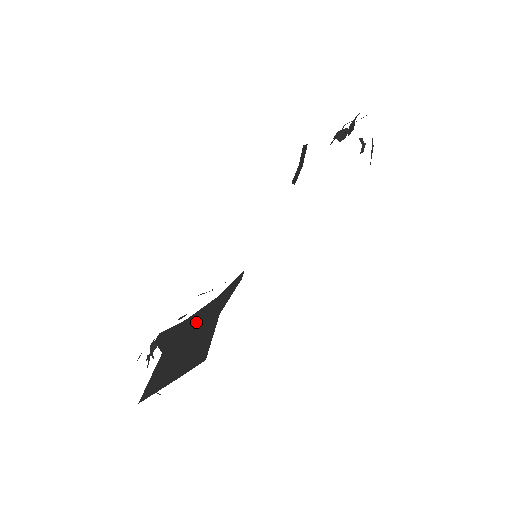
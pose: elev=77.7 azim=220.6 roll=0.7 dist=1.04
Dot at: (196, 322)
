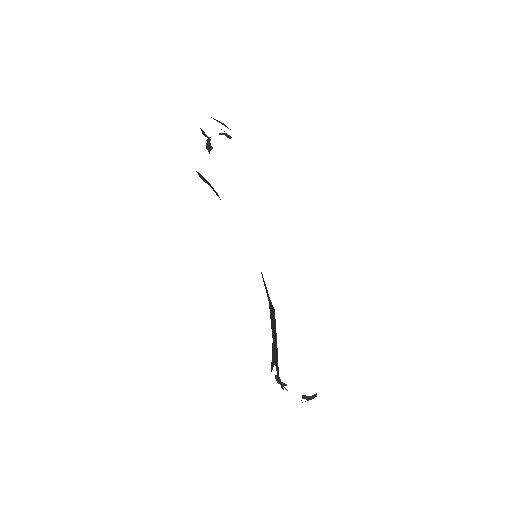
Dot at: occluded
